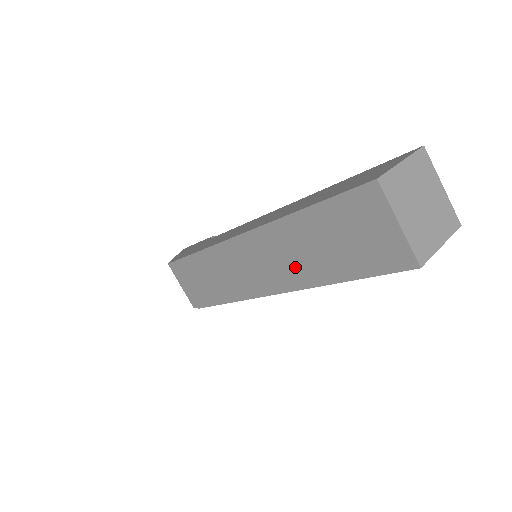
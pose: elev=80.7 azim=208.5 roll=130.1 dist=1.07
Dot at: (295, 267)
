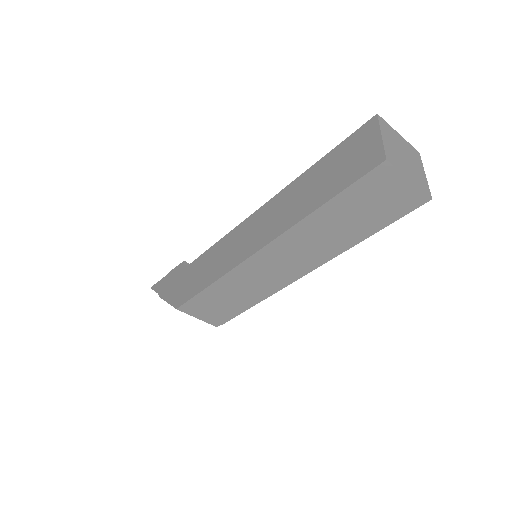
Dot at: (322, 247)
